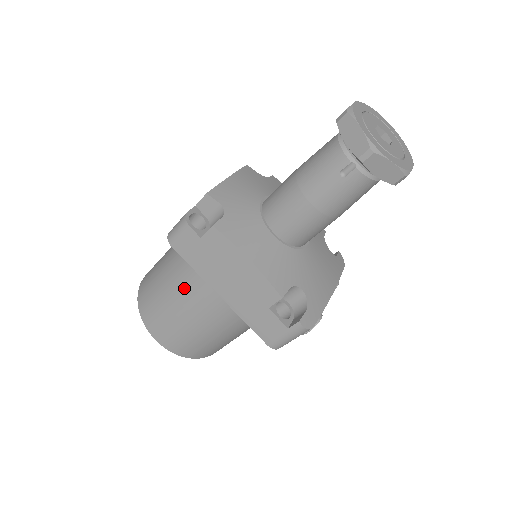
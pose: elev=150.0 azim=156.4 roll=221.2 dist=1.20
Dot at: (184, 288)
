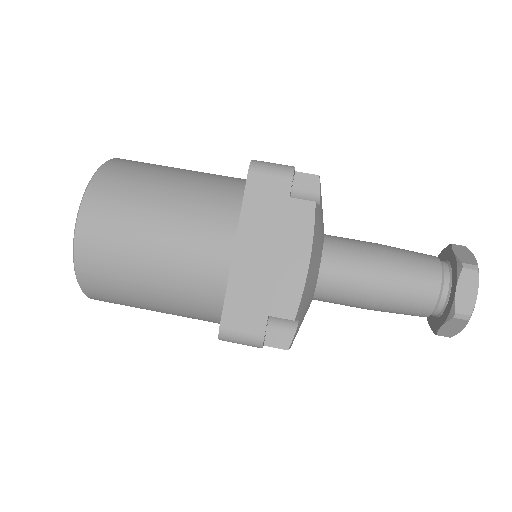
Dot at: (186, 316)
